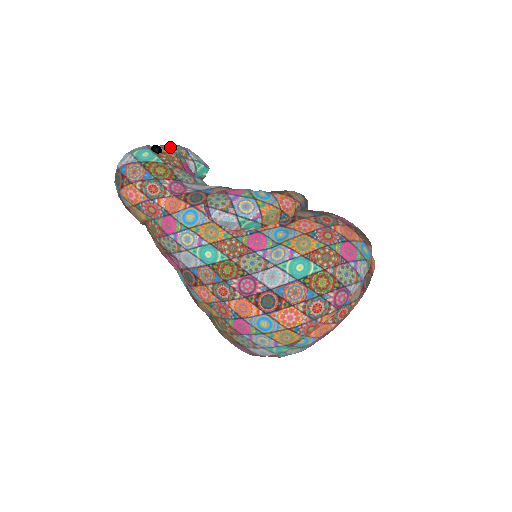
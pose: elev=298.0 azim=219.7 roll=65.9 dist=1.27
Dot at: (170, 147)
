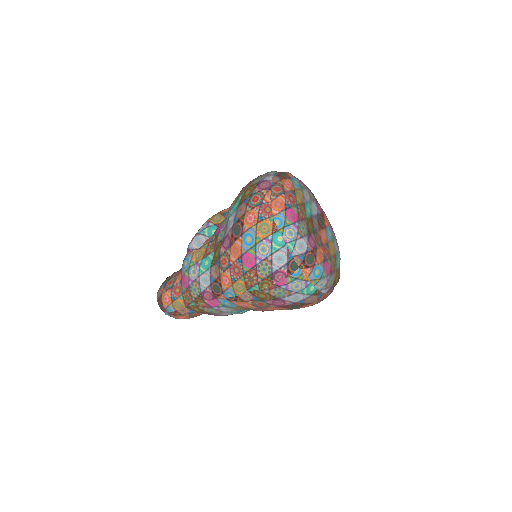
Dot at: occluded
